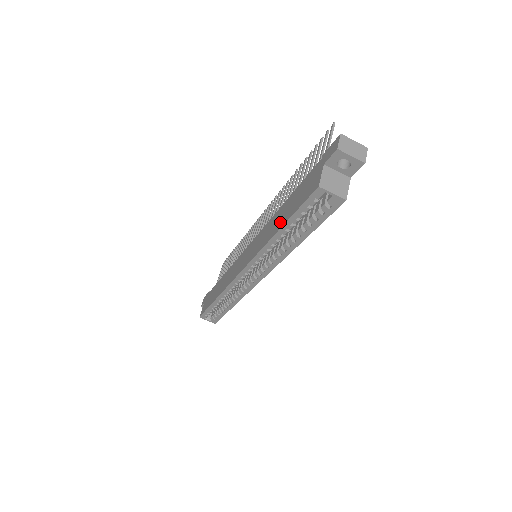
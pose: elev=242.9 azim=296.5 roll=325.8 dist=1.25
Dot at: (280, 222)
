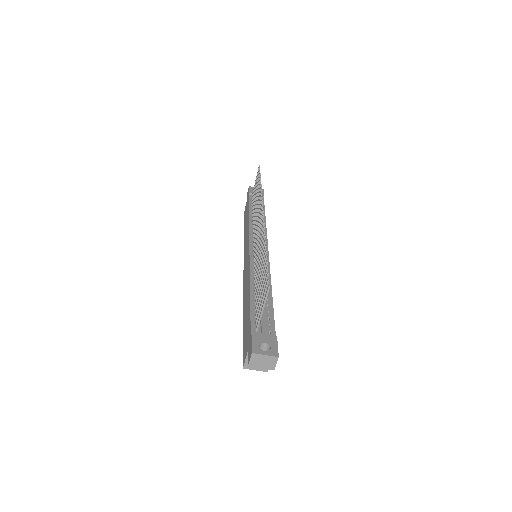
Dot at: (244, 312)
